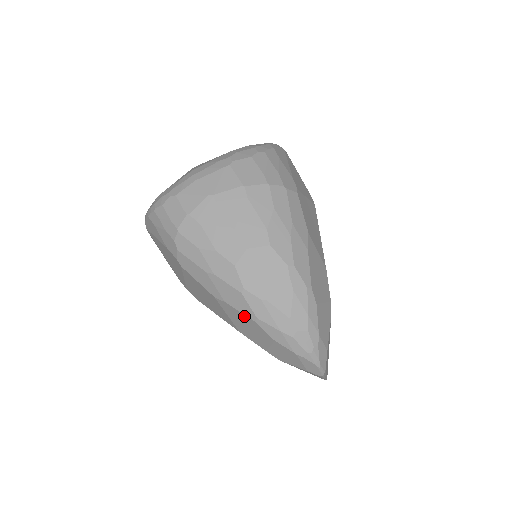
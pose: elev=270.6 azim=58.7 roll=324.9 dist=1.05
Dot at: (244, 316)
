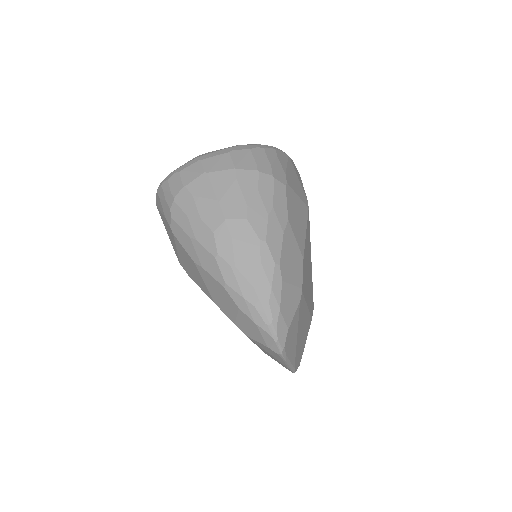
Dot at: (216, 282)
